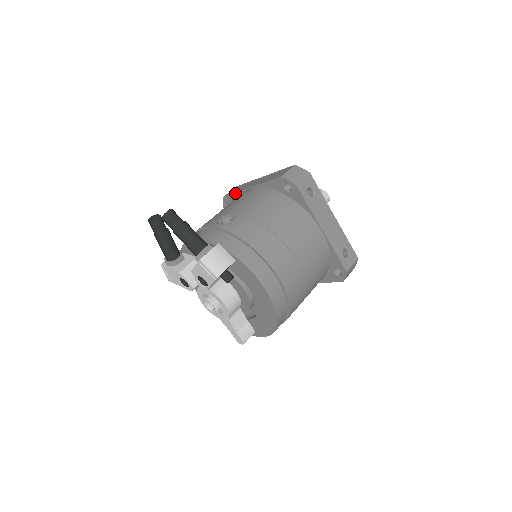
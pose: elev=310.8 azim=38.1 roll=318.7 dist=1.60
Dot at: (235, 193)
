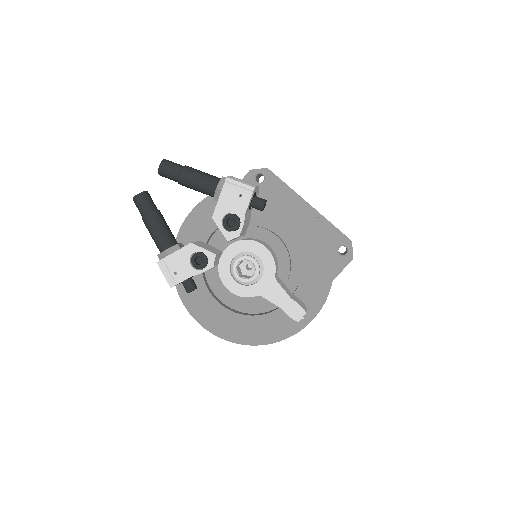
Dot at: occluded
